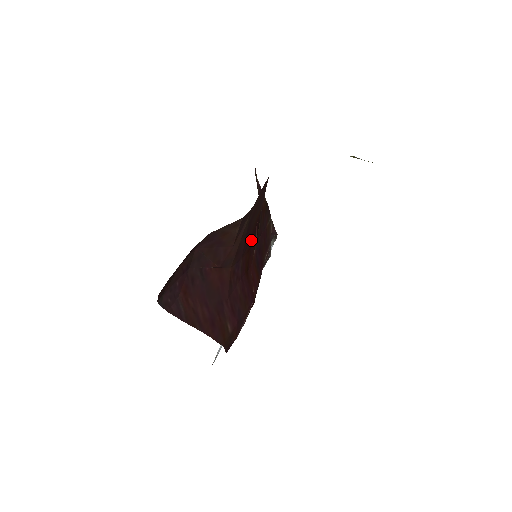
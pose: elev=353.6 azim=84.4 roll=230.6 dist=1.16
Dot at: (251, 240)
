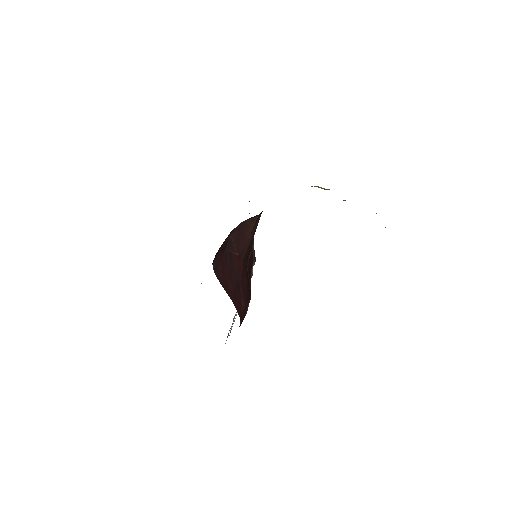
Dot at: occluded
